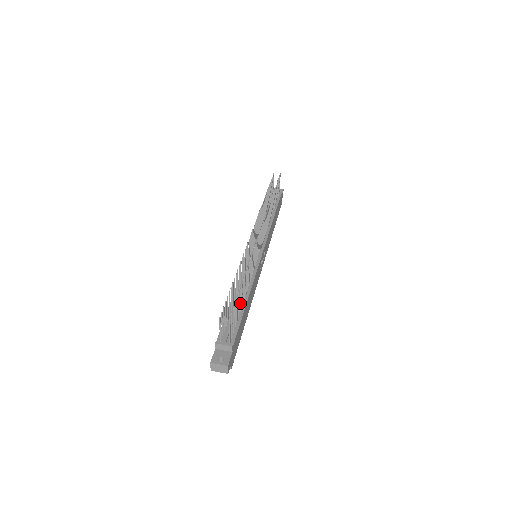
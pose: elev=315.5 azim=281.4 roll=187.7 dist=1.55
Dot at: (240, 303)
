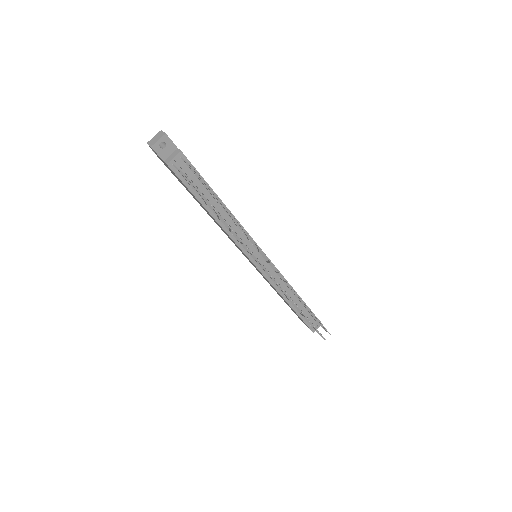
Dot at: occluded
